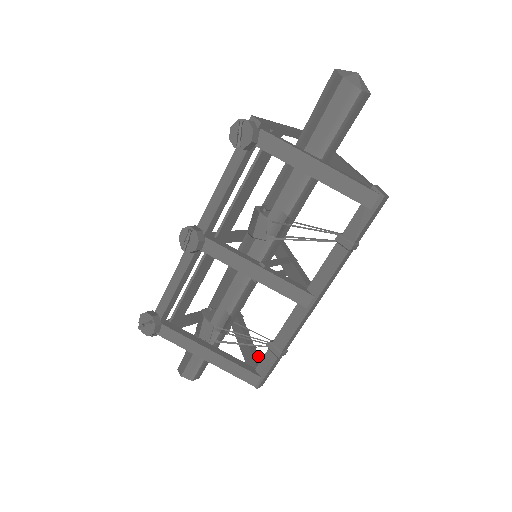
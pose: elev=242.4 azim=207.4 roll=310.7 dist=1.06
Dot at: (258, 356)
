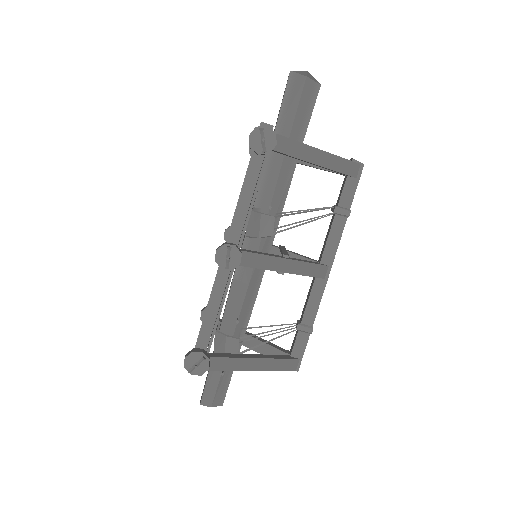
Dot at: (278, 346)
